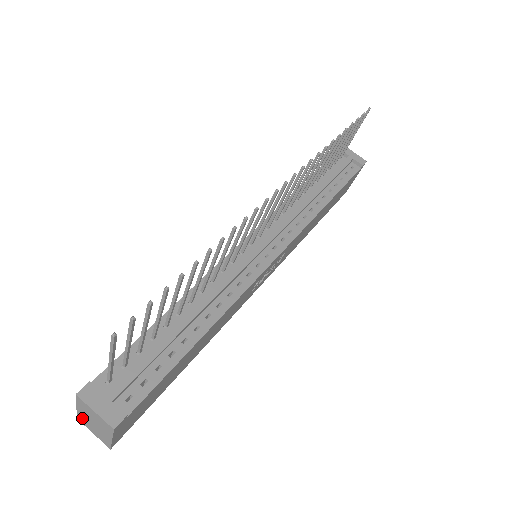
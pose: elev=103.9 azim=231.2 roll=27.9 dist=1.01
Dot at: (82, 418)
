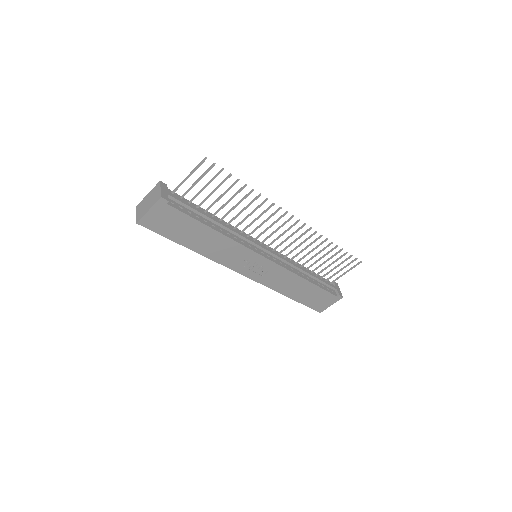
Dot at: (142, 203)
